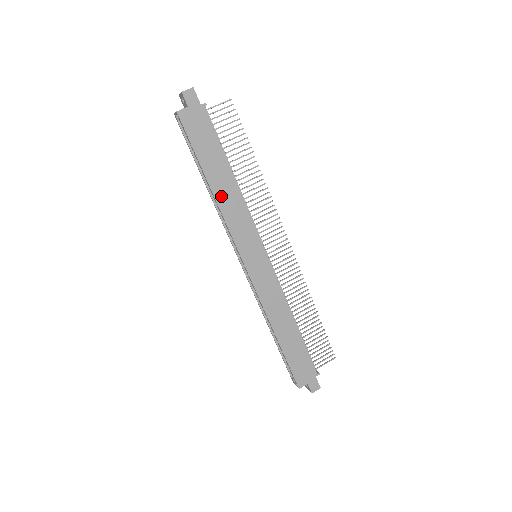
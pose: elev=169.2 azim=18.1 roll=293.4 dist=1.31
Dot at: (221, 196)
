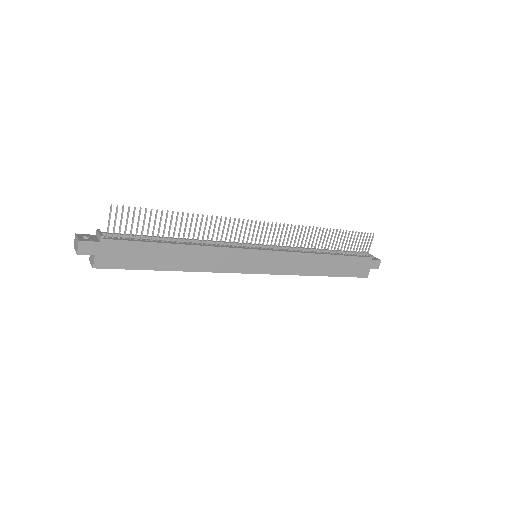
Dot at: (191, 265)
